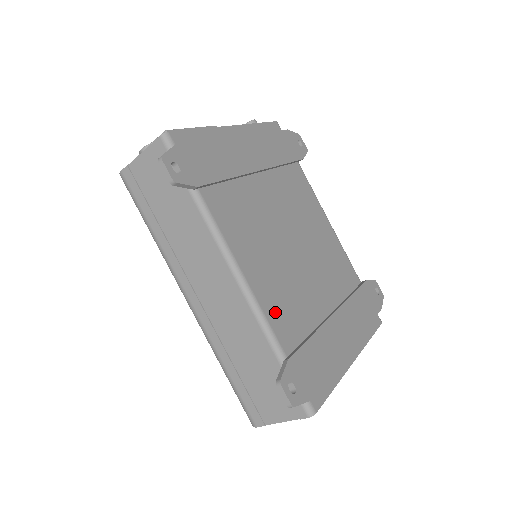
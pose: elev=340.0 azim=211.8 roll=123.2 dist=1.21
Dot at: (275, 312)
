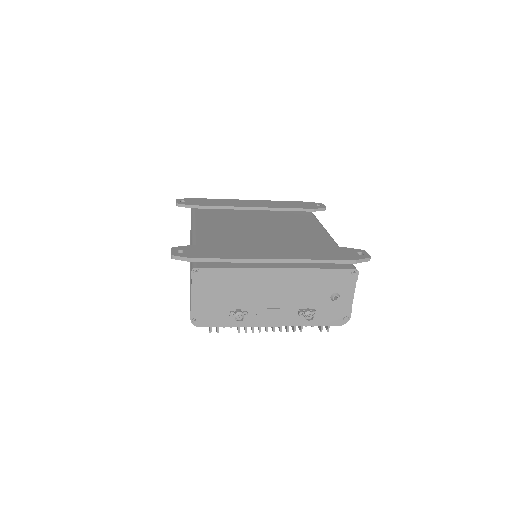
Dot at: (207, 238)
